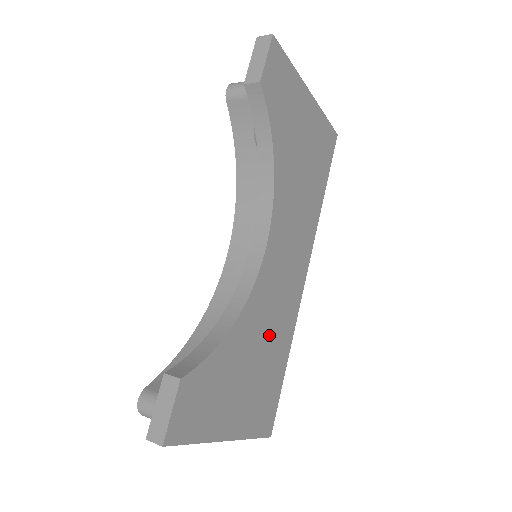
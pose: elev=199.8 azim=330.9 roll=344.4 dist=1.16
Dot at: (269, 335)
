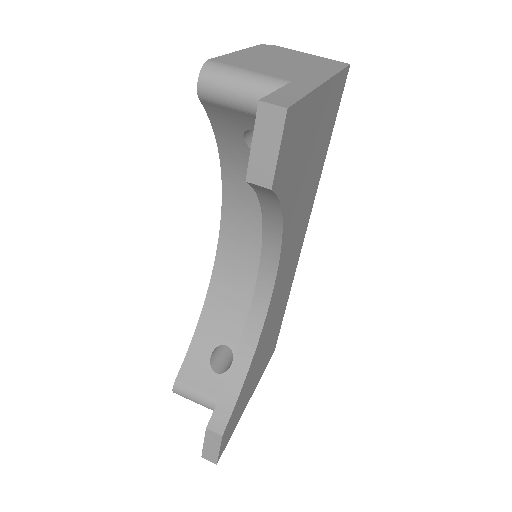
Dot at: (275, 319)
